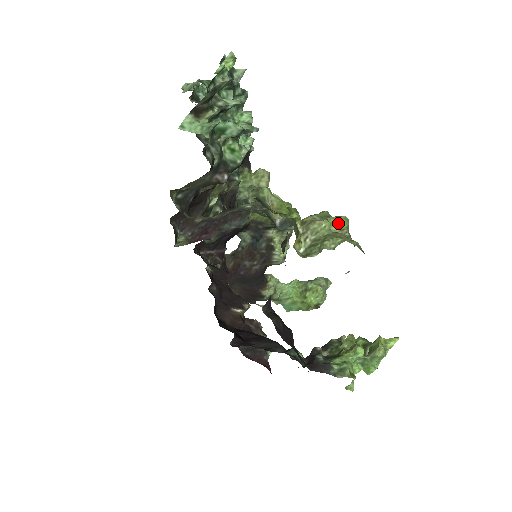
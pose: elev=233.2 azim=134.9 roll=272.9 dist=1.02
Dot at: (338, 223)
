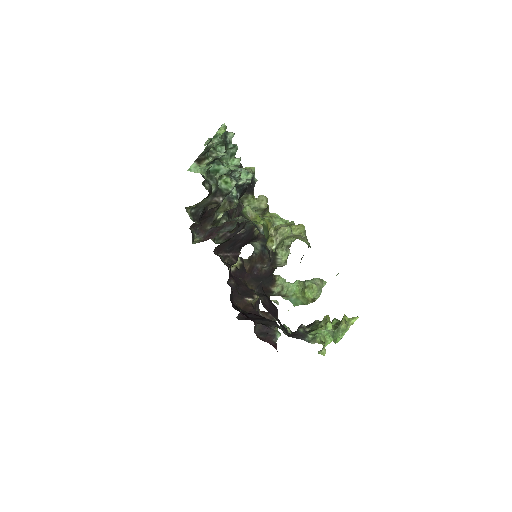
Dot at: (298, 229)
